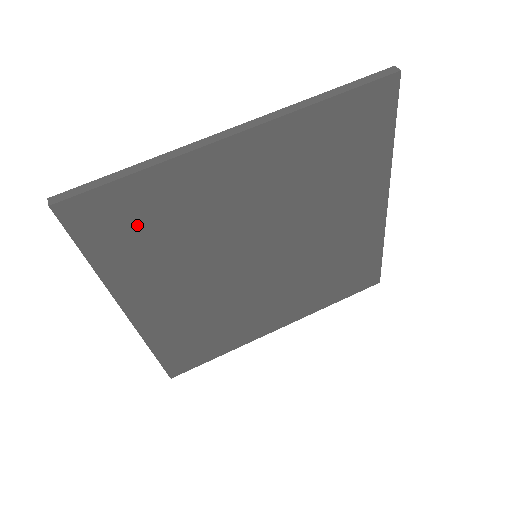
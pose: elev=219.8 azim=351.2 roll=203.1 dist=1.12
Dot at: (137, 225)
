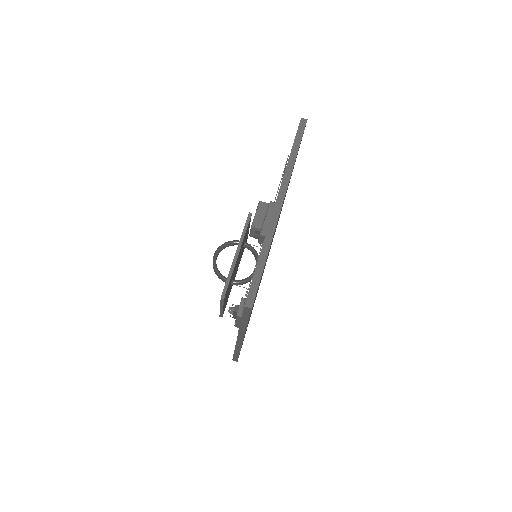
Dot at: occluded
